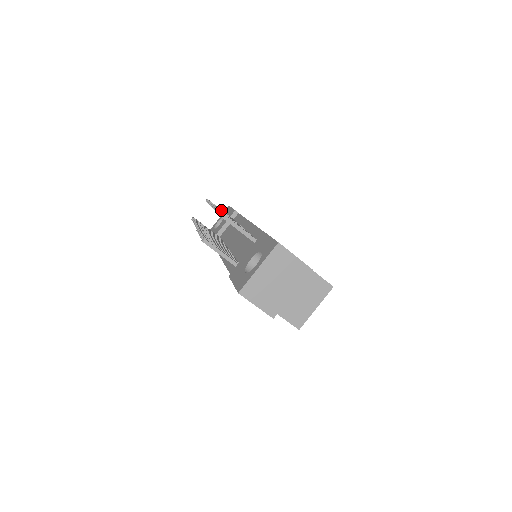
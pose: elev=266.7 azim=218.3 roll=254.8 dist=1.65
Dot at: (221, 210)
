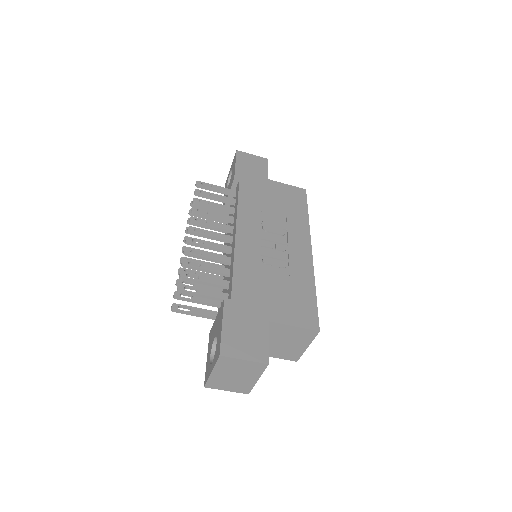
Dot at: (205, 214)
